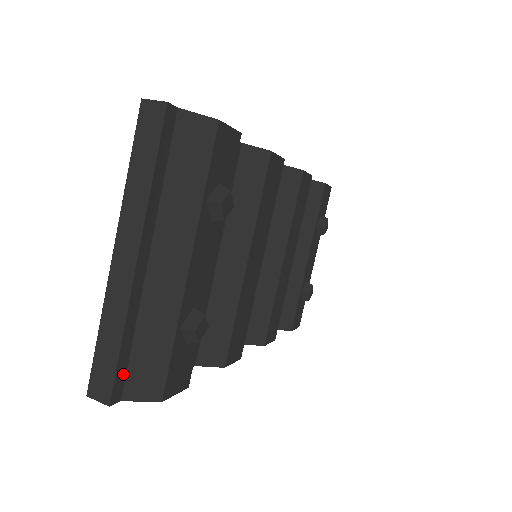
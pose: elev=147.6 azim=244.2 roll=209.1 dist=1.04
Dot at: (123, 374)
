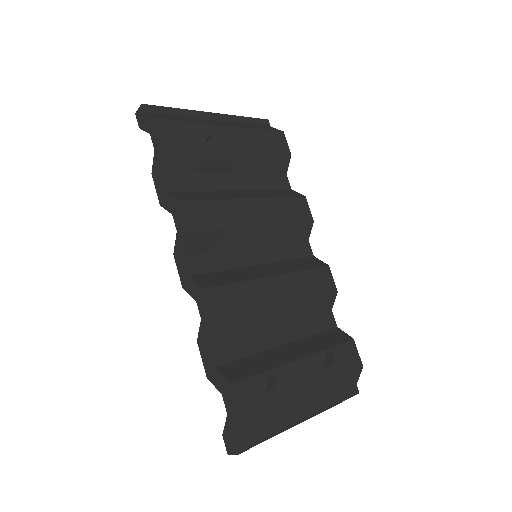
Dot at: (159, 112)
